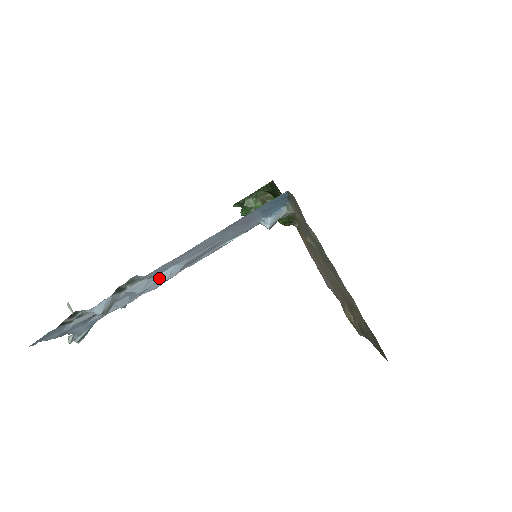
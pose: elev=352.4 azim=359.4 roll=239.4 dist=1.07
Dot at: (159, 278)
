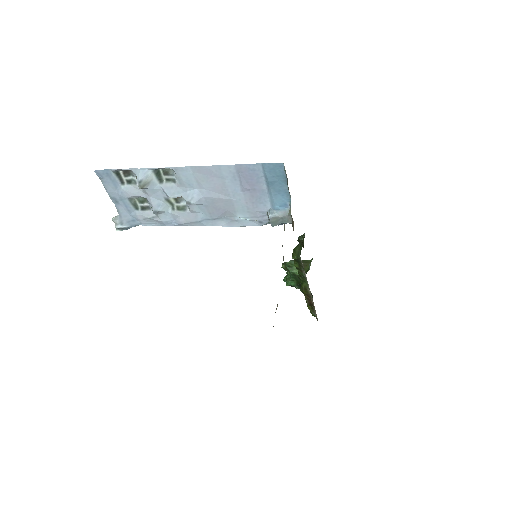
Dot at: (184, 195)
